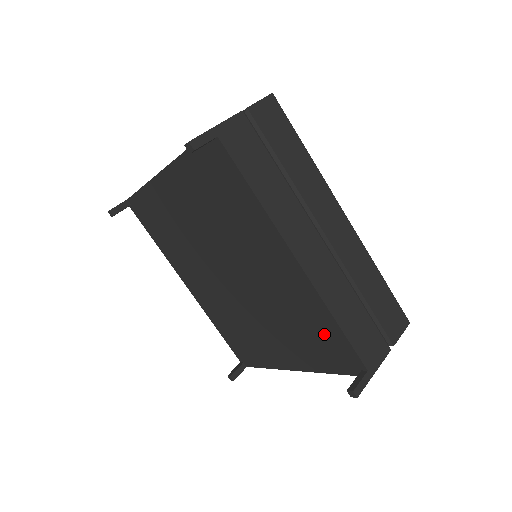
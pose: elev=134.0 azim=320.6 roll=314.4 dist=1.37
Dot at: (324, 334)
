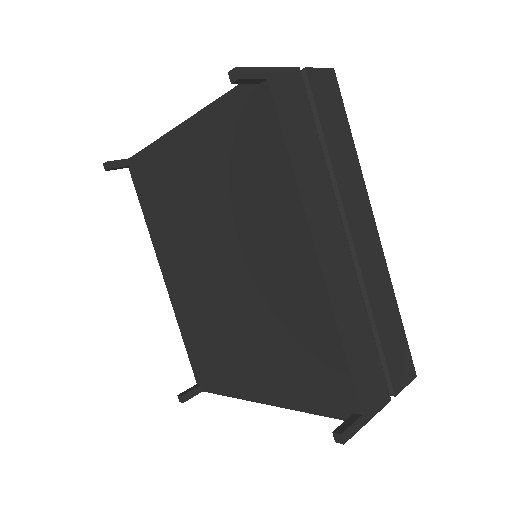
Dot at: (319, 357)
